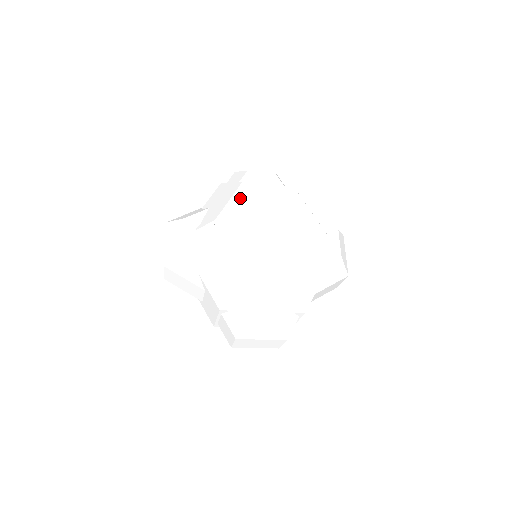
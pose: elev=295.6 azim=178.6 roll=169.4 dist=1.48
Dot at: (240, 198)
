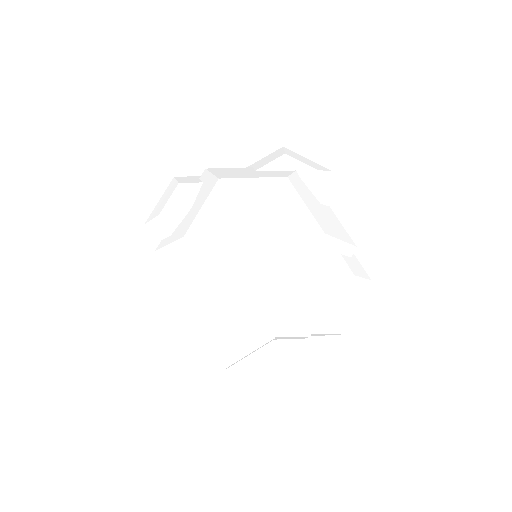
Dot at: (206, 253)
